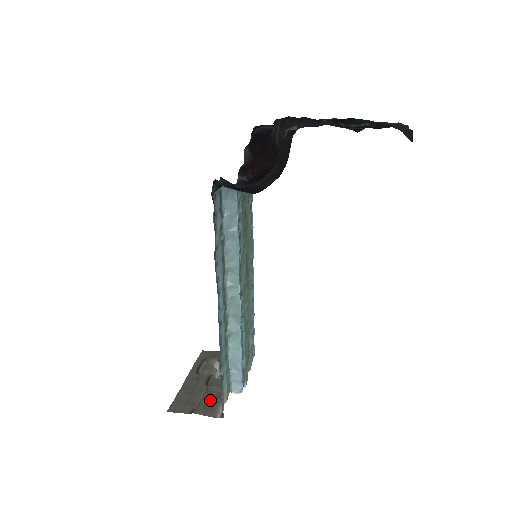
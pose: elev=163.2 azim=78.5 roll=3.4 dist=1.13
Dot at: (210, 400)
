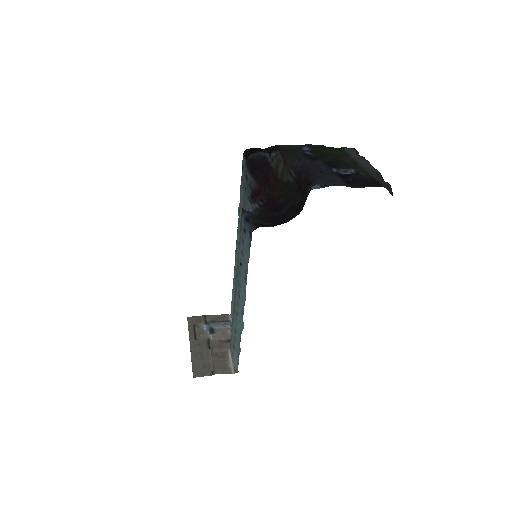
Dot at: (220, 360)
